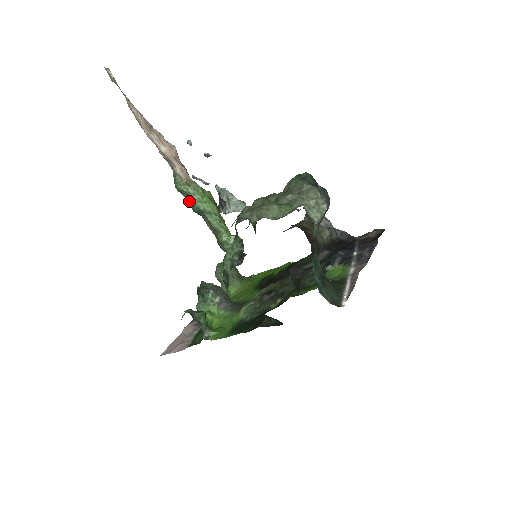
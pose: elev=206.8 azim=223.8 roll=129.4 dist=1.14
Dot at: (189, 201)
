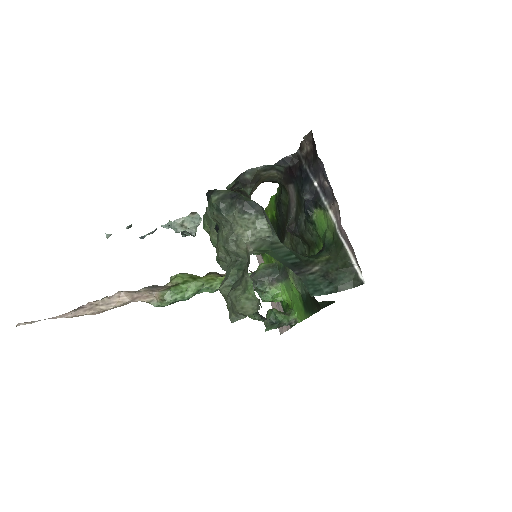
Dot at: (178, 301)
